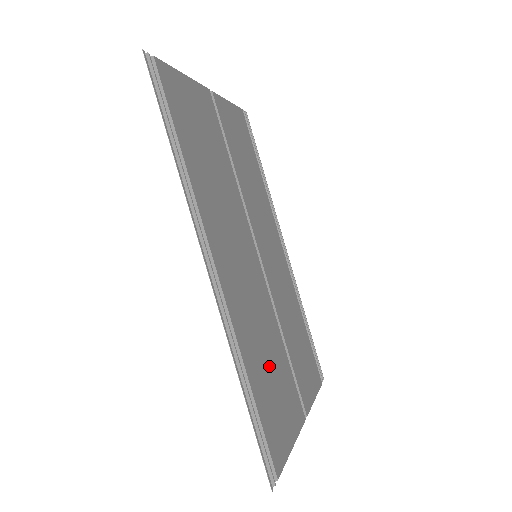
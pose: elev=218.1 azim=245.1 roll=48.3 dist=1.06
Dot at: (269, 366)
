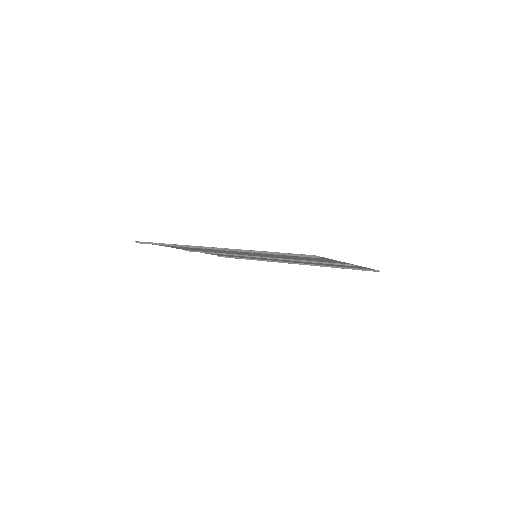
Dot at: occluded
